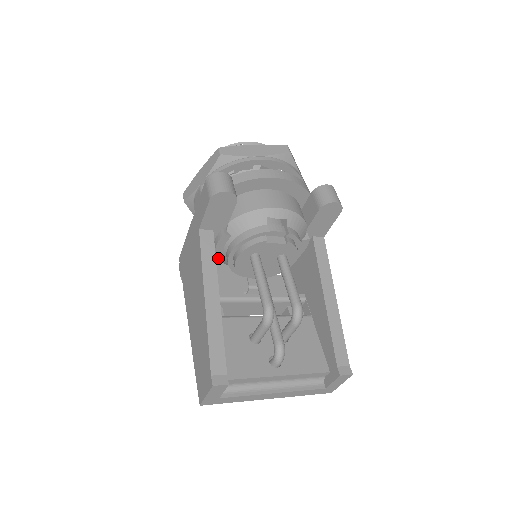
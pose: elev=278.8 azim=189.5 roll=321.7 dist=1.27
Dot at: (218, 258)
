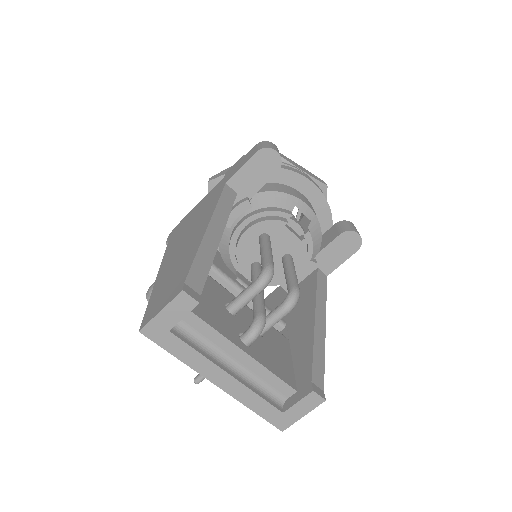
Dot at: occluded
